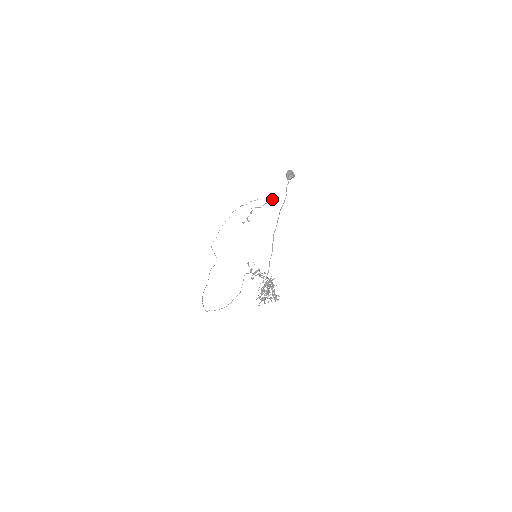
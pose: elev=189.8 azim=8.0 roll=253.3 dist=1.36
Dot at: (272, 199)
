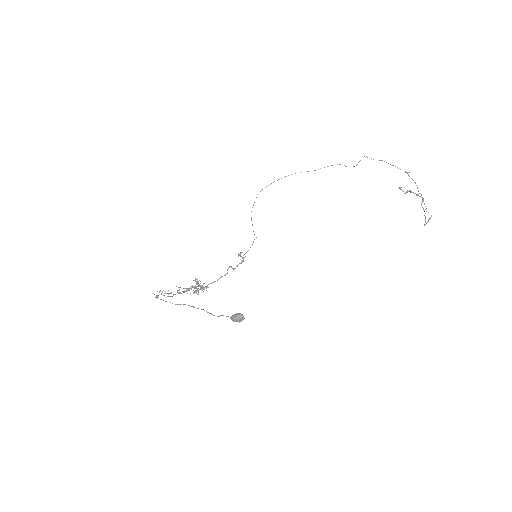
Dot at: (425, 224)
